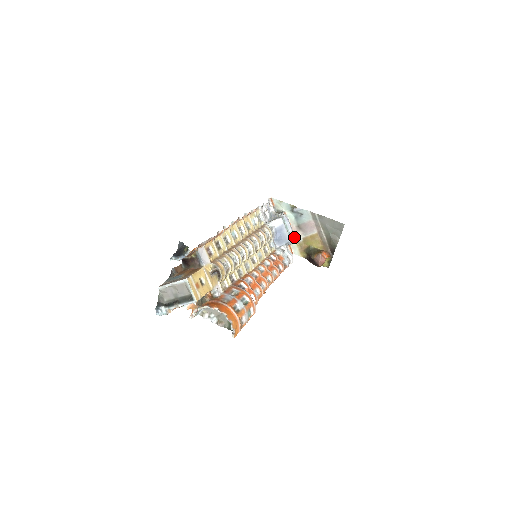
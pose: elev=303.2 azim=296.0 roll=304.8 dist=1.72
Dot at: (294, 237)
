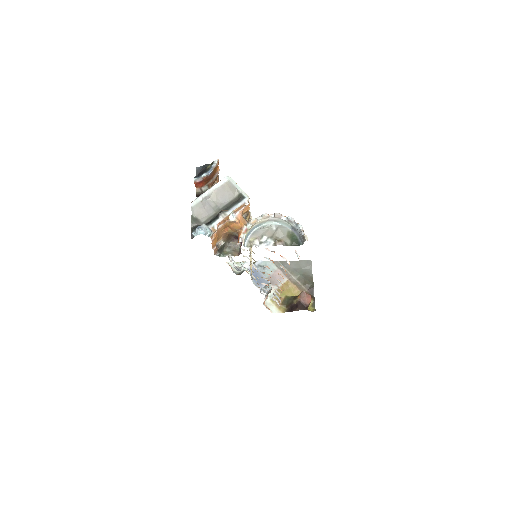
Dot at: occluded
